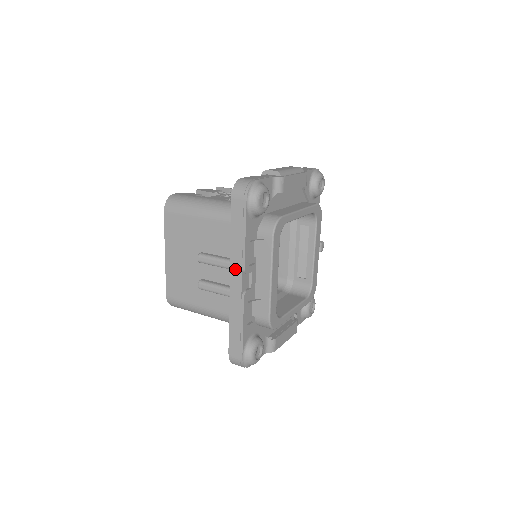
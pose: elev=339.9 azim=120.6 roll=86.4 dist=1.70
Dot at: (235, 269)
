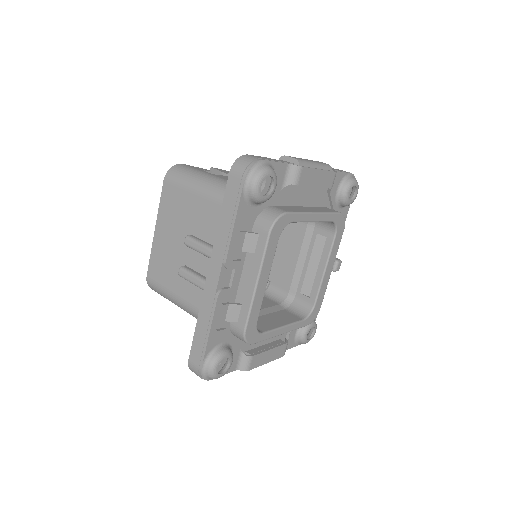
Dot at: (215, 260)
